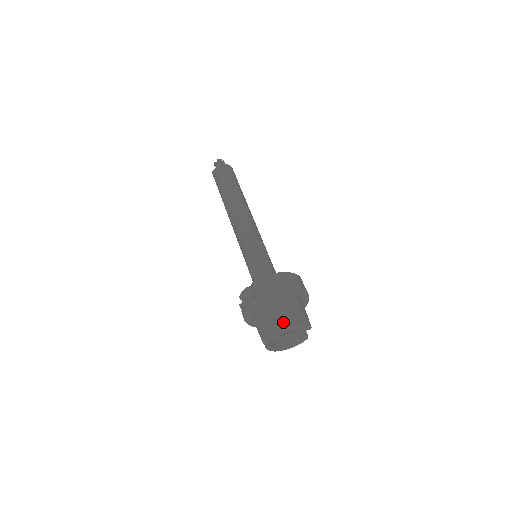
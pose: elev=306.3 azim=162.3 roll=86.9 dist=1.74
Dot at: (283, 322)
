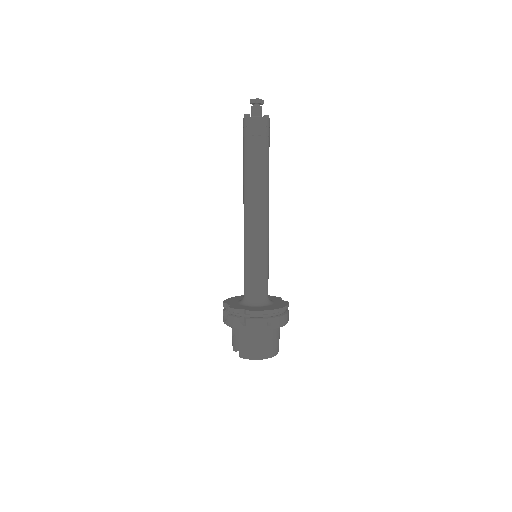
Dot at: (259, 354)
